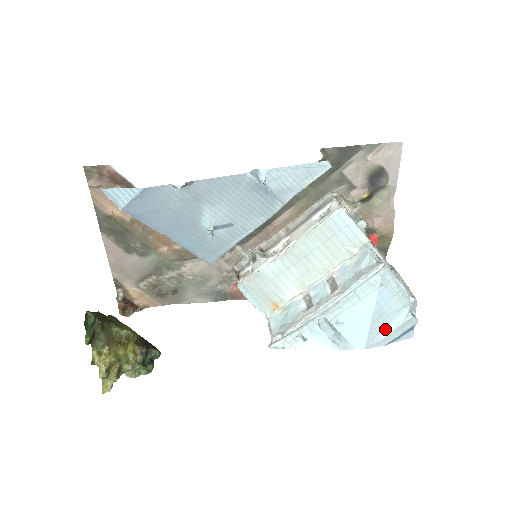
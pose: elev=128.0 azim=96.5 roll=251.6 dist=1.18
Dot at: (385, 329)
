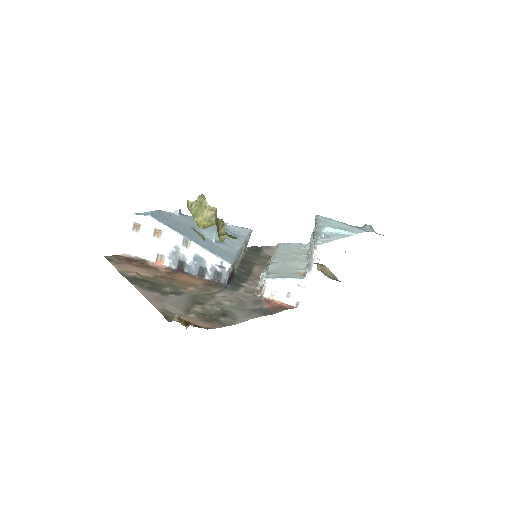
Dot at: (362, 229)
